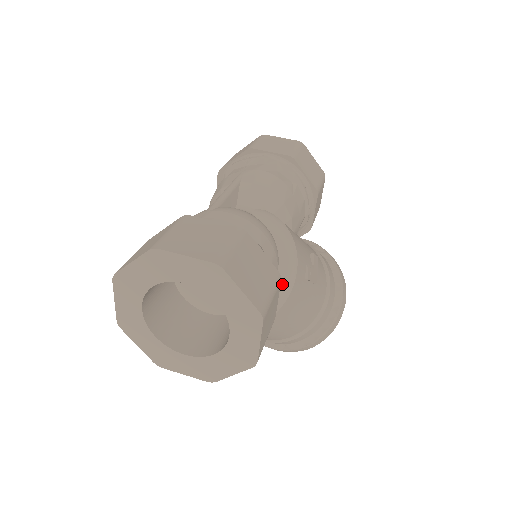
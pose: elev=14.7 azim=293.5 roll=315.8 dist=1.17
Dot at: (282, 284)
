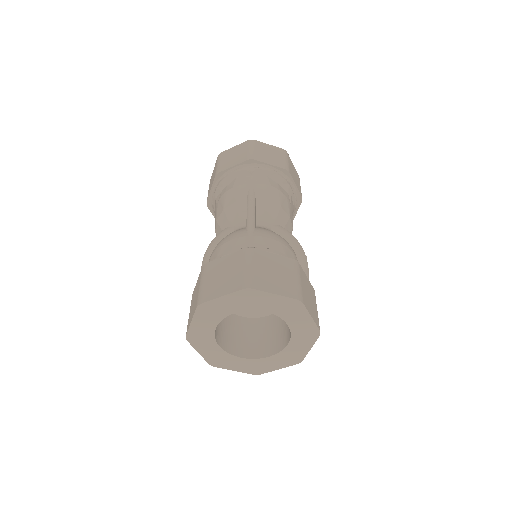
Dot at: occluded
